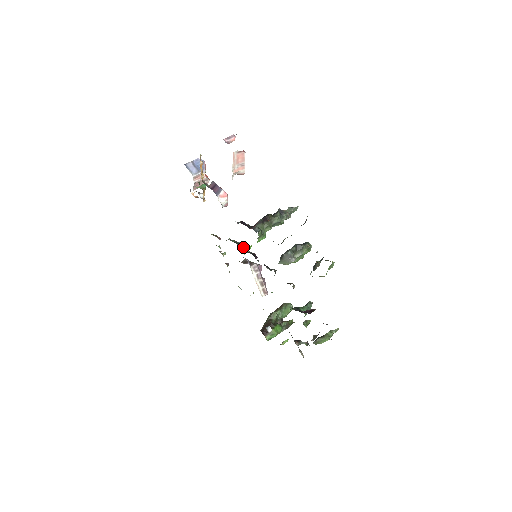
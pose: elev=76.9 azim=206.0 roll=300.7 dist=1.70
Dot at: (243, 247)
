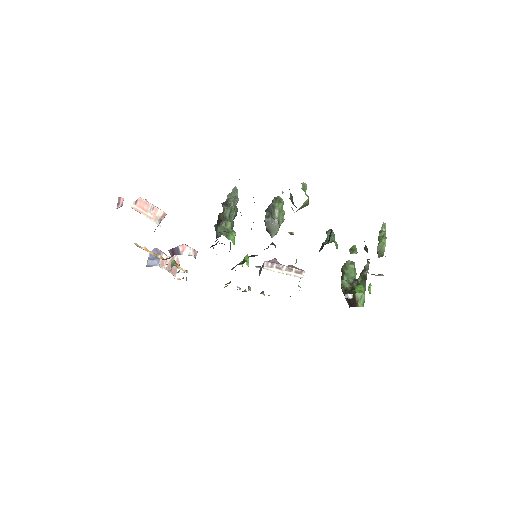
Dot at: (241, 263)
